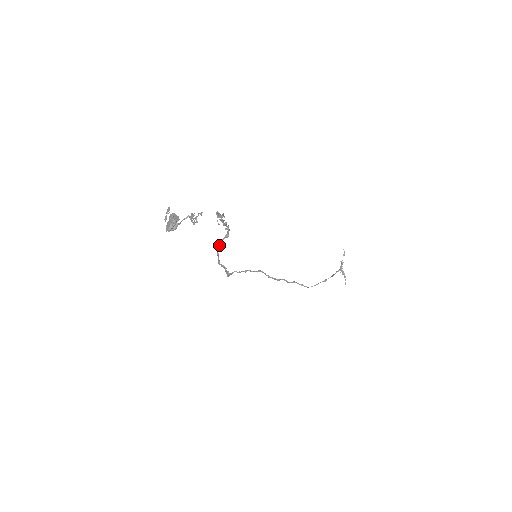
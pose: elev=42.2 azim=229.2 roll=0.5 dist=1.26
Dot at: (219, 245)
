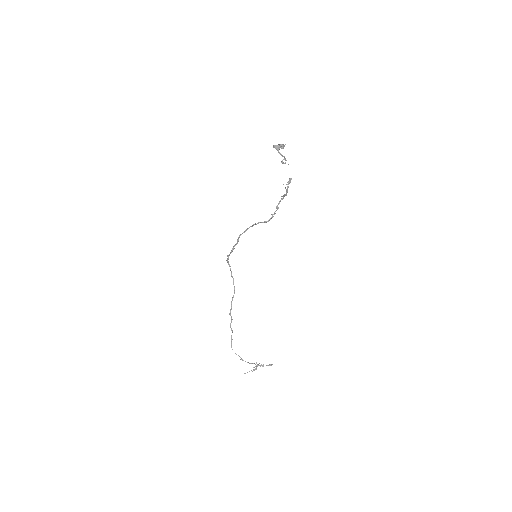
Dot at: occluded
